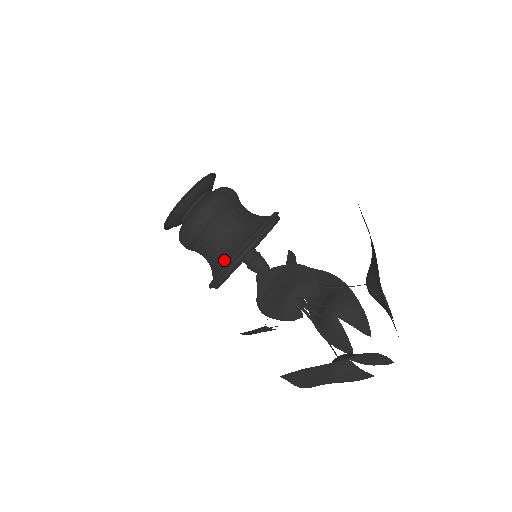
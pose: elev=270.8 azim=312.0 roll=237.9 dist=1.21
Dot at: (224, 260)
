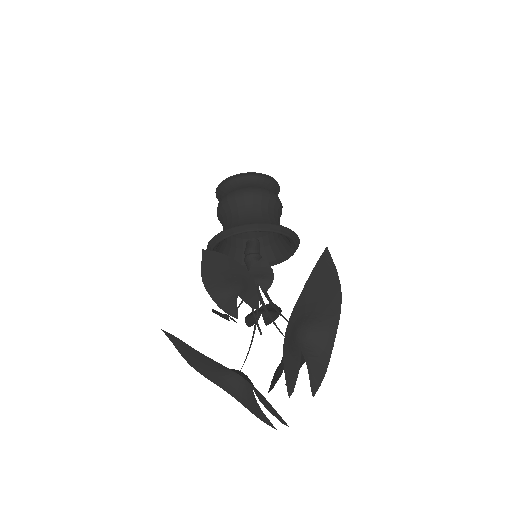
Dot at: occluded
